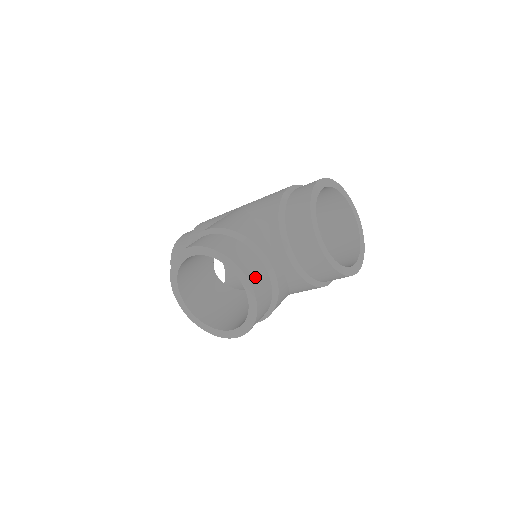
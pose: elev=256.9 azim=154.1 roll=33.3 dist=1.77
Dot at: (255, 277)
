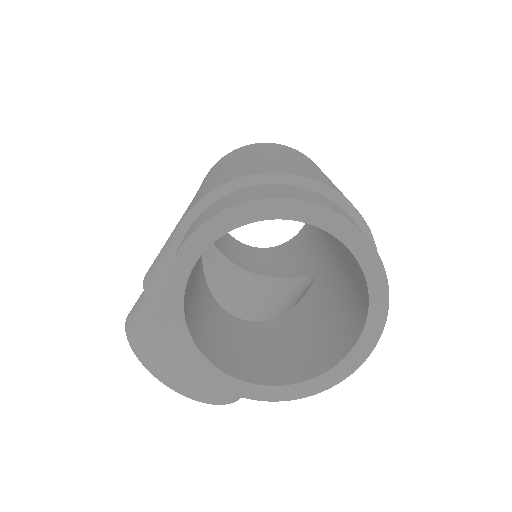
Dot at: (185, 381)
